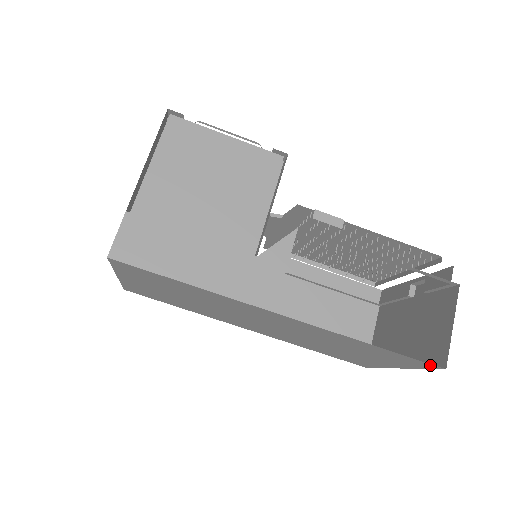
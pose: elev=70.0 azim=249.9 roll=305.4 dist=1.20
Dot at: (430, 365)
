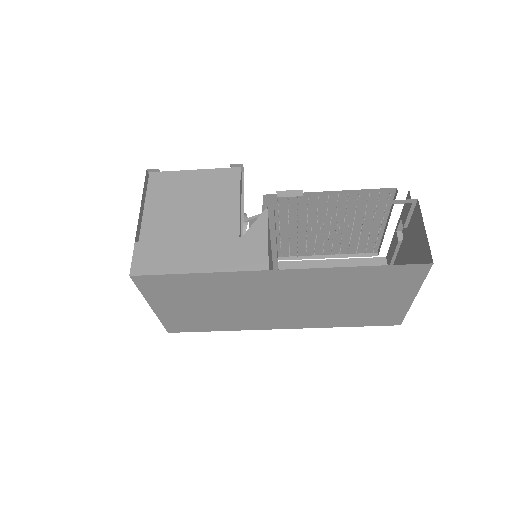
Dot at: (420, 267)
